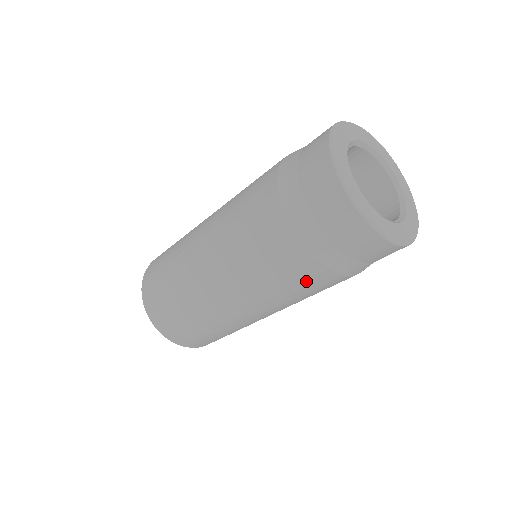
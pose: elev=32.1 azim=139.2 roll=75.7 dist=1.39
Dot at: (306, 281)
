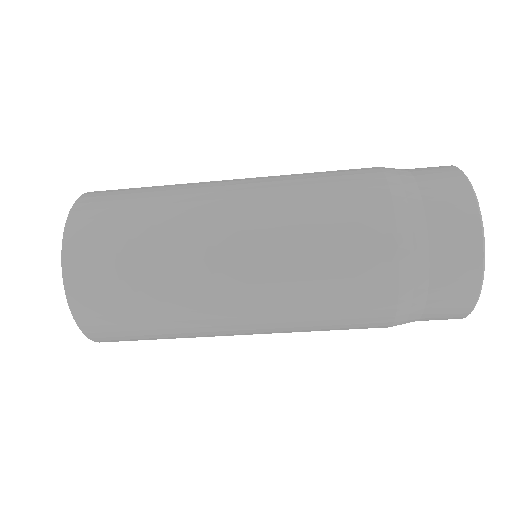
Dot at: (356, 252)
